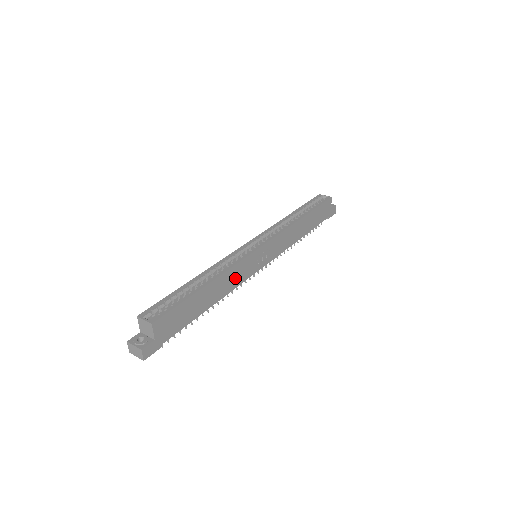
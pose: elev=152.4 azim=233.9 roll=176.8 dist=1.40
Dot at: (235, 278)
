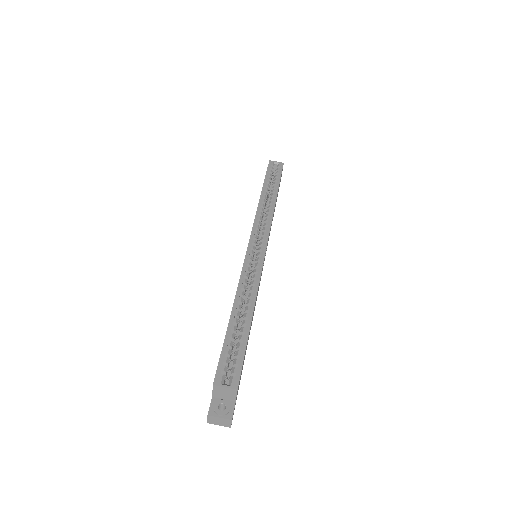
Dot at: occluded
